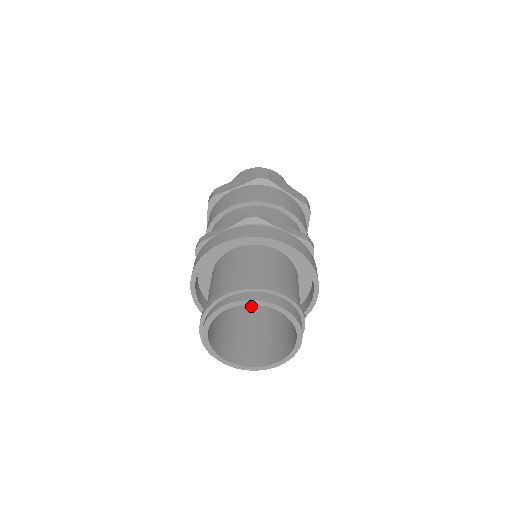
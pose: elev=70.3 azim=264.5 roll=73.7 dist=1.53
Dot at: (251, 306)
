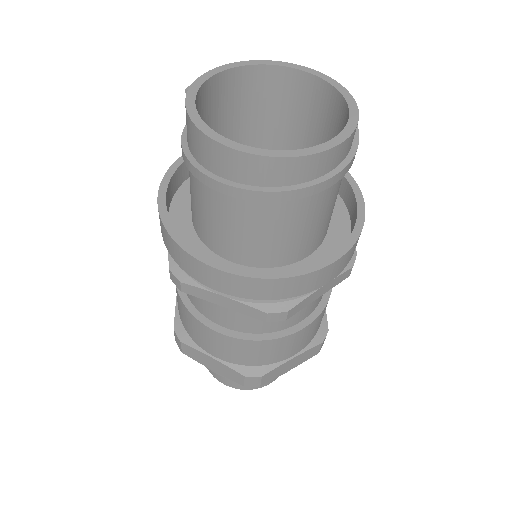
Dot at: occluded
